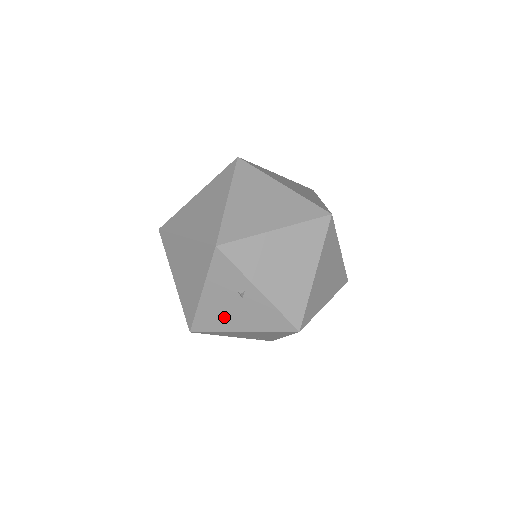
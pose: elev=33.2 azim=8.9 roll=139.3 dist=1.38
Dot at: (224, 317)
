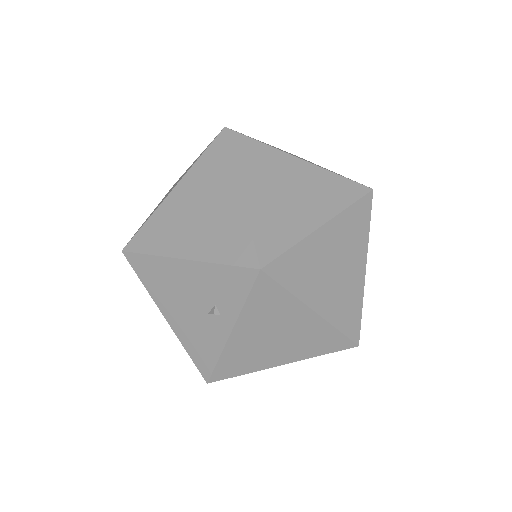
Dot at: (170, 293)
